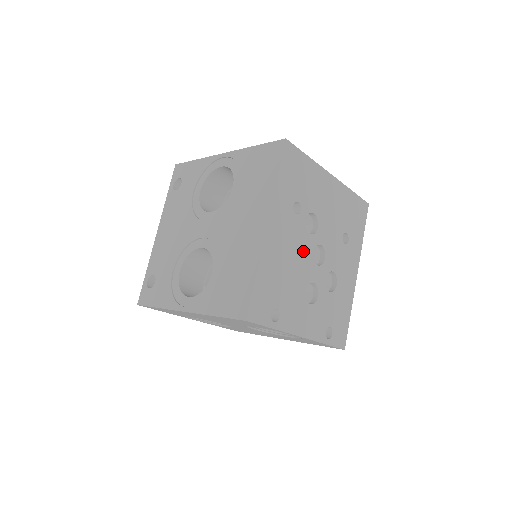
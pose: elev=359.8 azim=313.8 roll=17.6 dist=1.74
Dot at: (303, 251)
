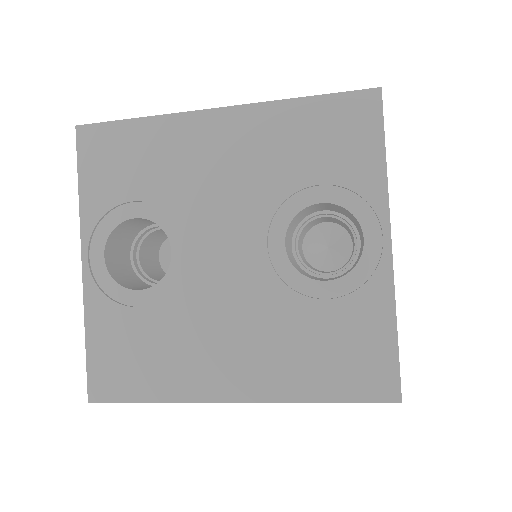
Dot at: occluded
